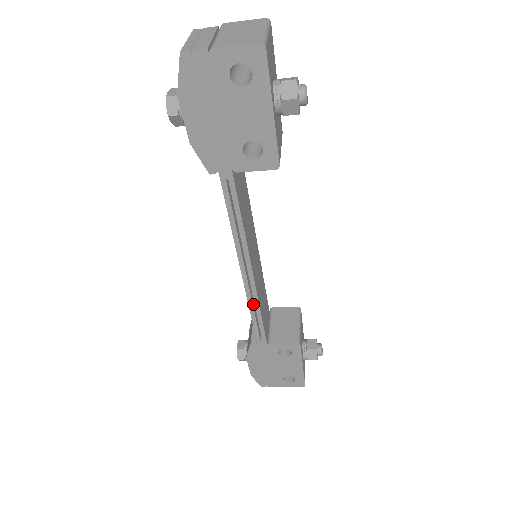
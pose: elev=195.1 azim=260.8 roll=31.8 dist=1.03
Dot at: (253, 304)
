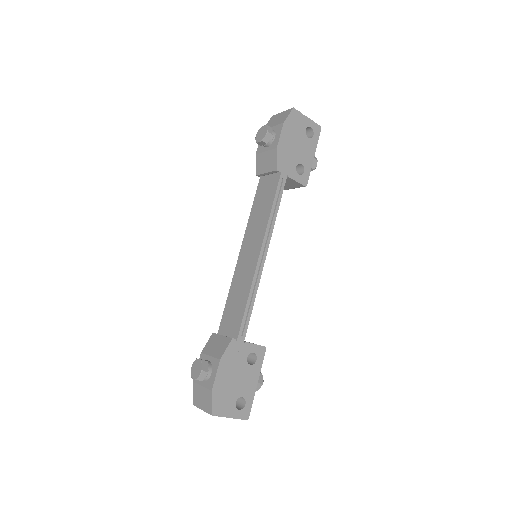
Dot at: (251, 290)
